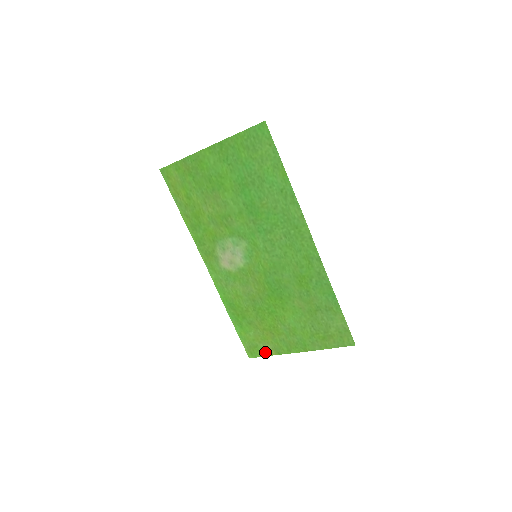
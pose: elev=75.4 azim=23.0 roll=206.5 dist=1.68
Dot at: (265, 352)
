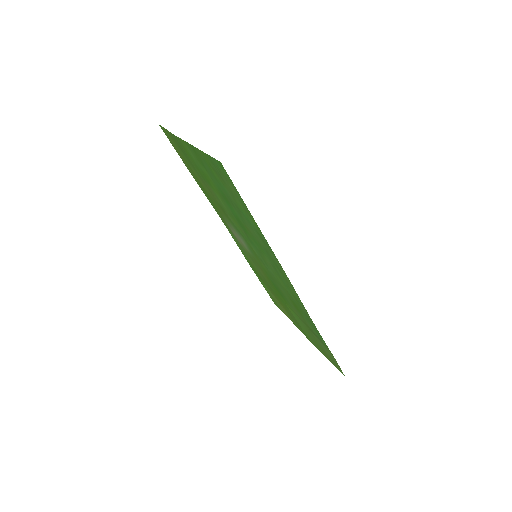
Dot at: (283, 312)
